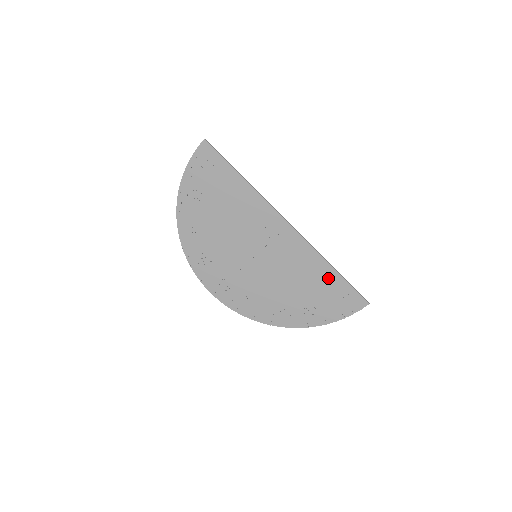
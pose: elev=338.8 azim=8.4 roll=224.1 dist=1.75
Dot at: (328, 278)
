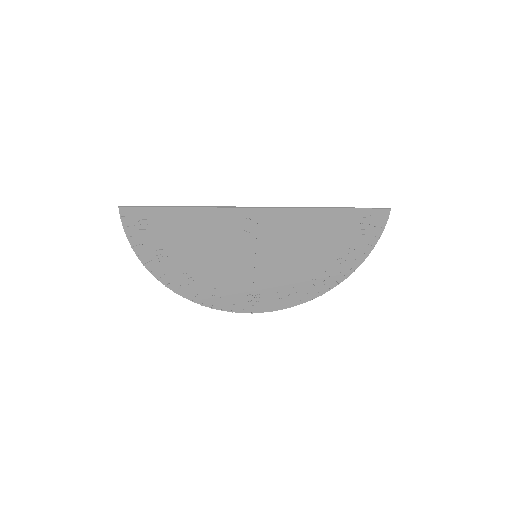
Dot at: (334, 220)
